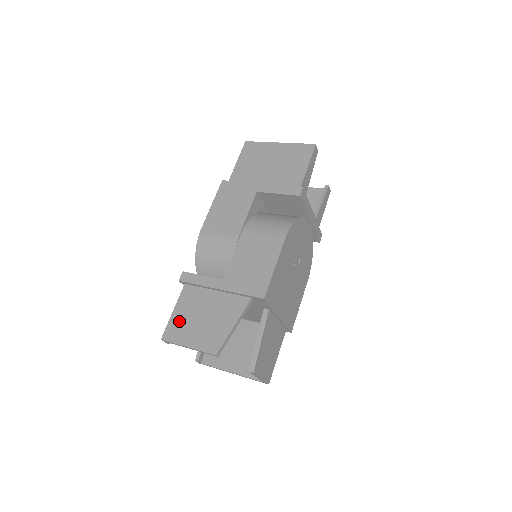
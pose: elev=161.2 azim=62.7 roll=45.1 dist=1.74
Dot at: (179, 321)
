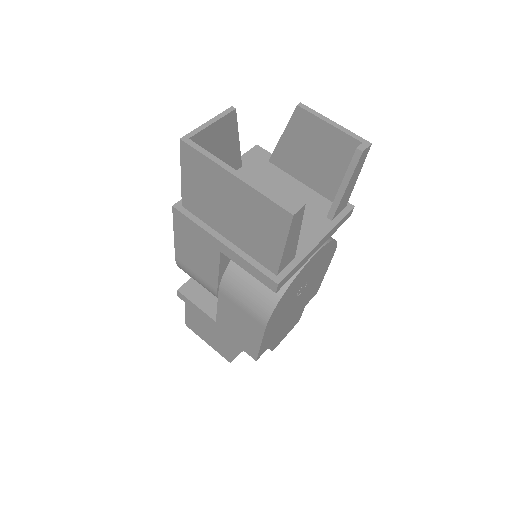
Dot at: (193, 323)
